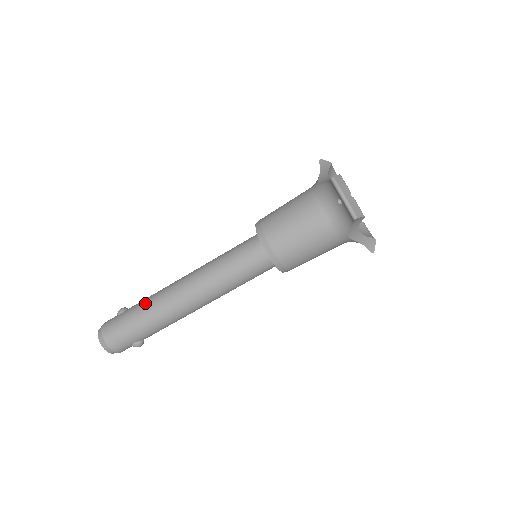
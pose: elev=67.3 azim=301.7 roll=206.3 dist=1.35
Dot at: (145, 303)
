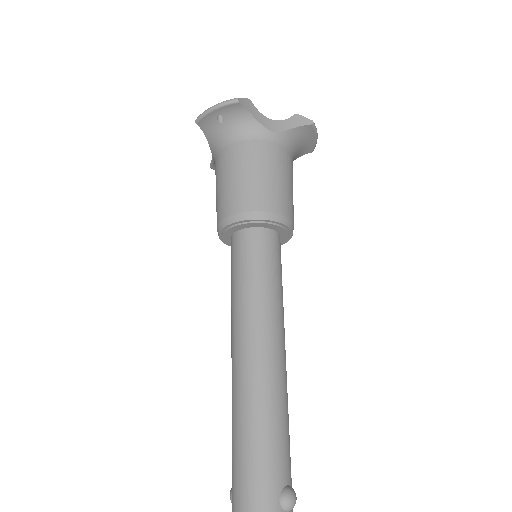
Dot at: occluded
